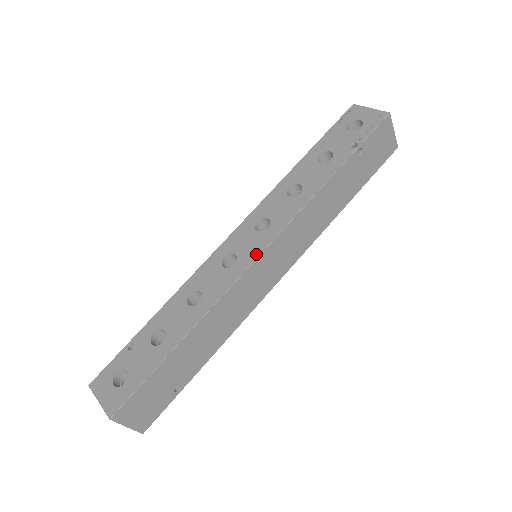
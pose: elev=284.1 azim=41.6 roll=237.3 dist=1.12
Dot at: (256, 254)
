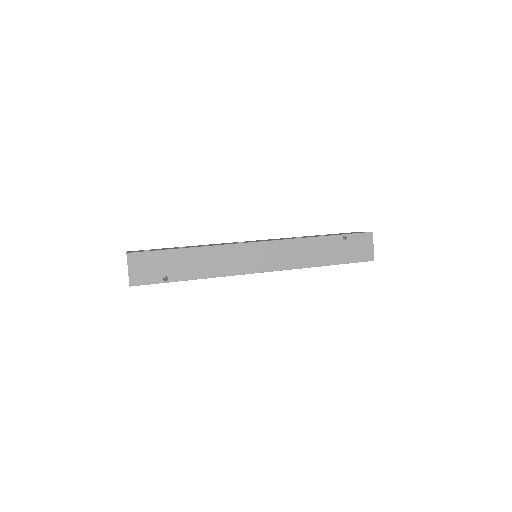
Dot at: (256, 241)
